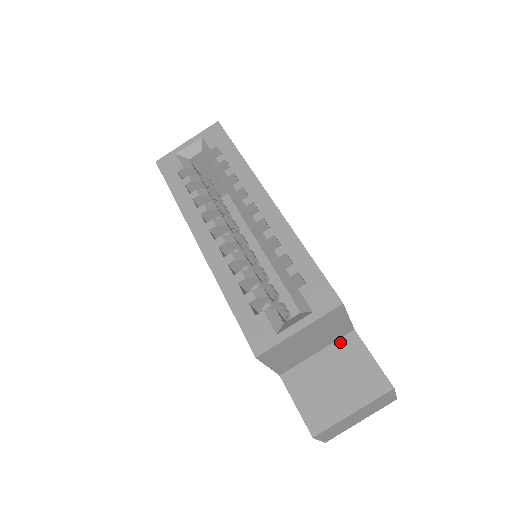
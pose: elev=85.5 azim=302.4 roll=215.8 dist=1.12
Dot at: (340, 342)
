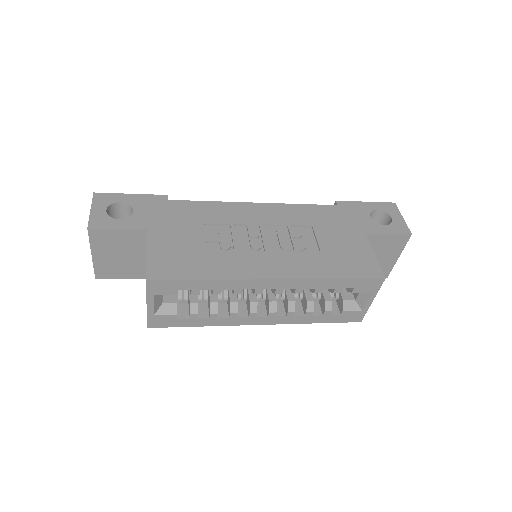
Dot at: occluded
